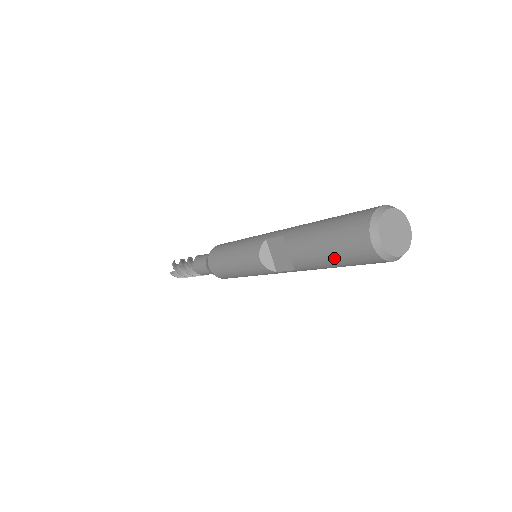
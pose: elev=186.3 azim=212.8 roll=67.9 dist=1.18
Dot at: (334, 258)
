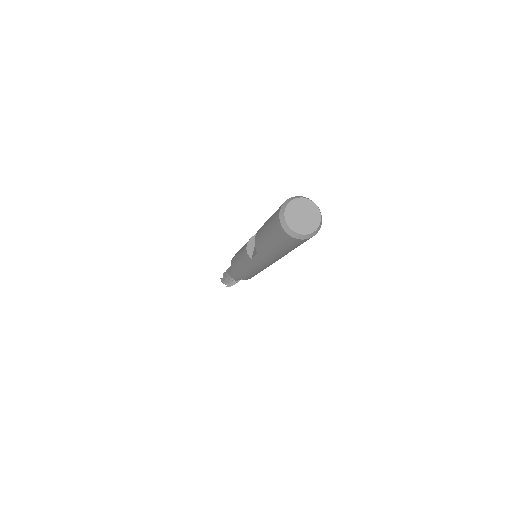
Dot at: (267, 232)
